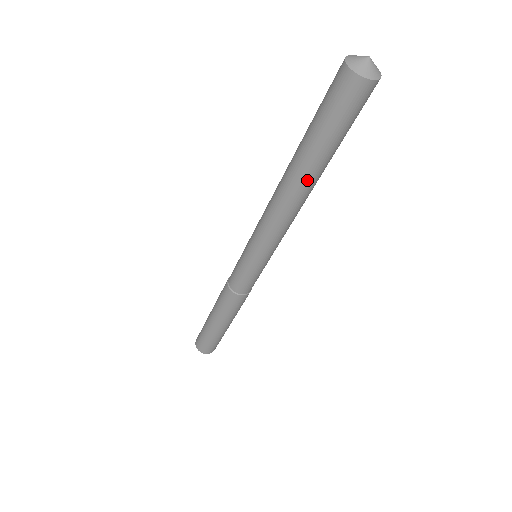
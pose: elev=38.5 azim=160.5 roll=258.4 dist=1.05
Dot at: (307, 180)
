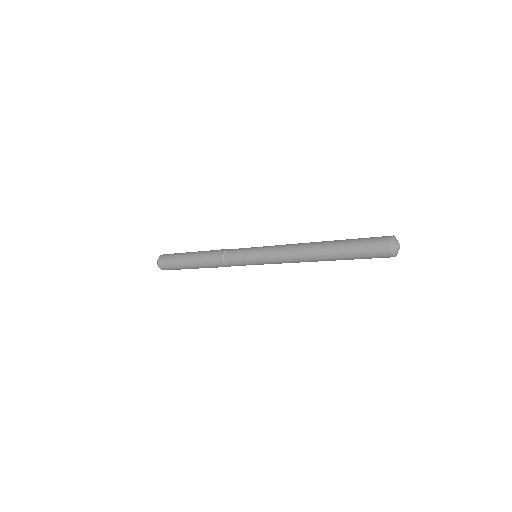
Dot at: (325, 258)
